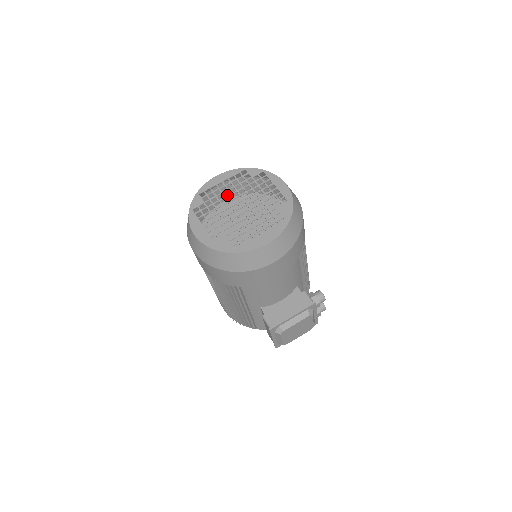
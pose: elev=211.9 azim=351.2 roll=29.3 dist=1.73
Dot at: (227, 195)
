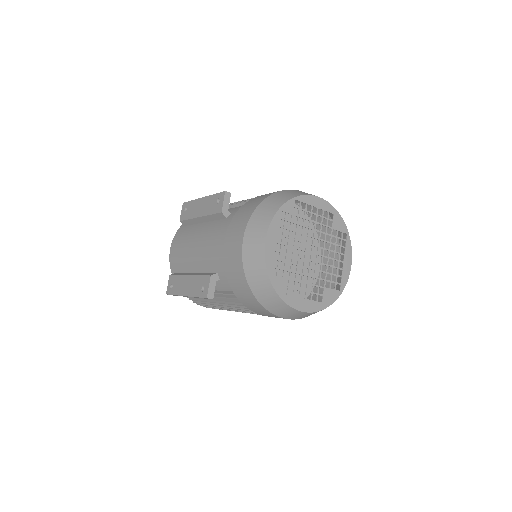
Dot at: (293, 252)
